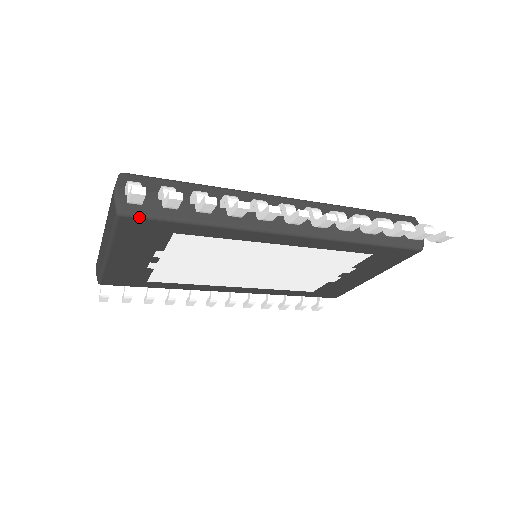
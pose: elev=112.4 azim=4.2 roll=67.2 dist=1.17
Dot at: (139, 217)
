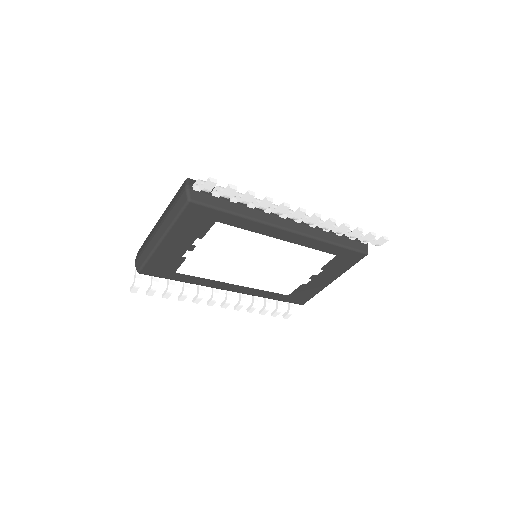
Dot at: (201, 204)
